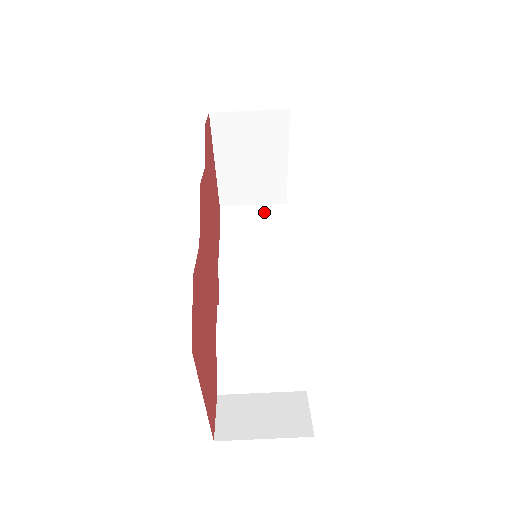
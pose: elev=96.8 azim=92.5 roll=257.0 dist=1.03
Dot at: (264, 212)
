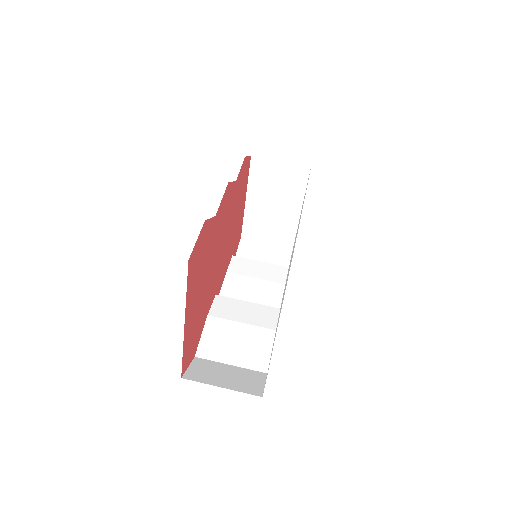
Dot at: (275, 249)
